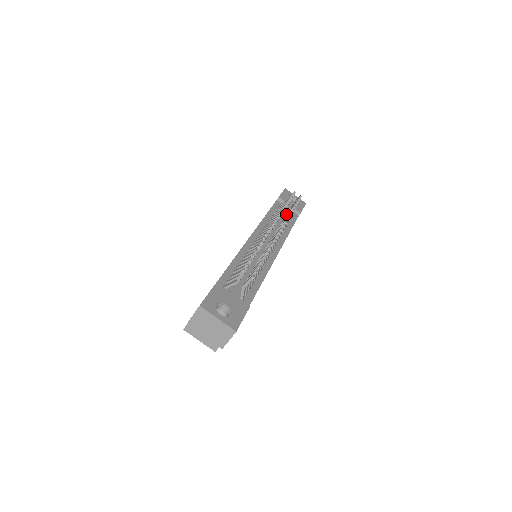
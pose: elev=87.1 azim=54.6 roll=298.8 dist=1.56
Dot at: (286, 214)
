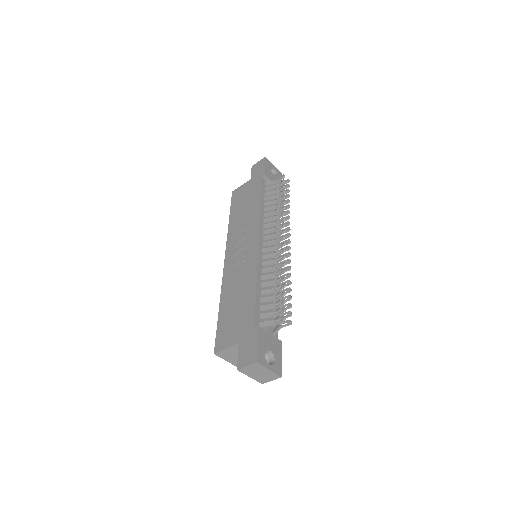
Dot at: (274, 199)
